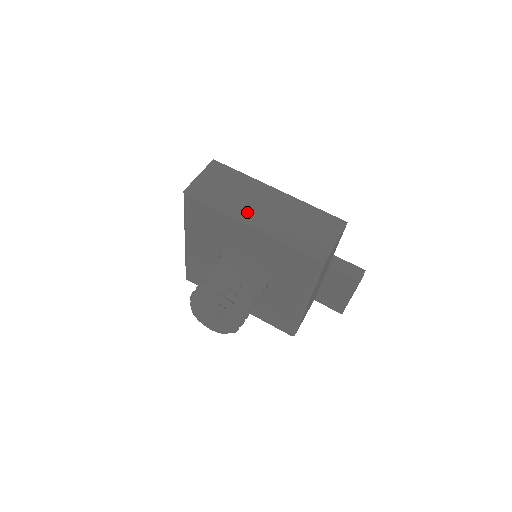
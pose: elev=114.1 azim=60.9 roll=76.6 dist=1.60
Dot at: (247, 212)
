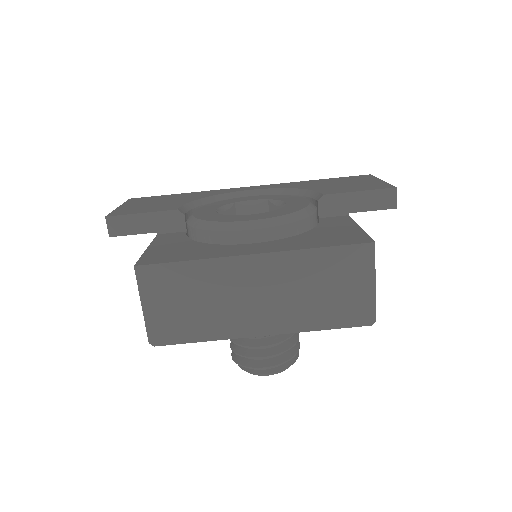
Dot at: (243, 319)
